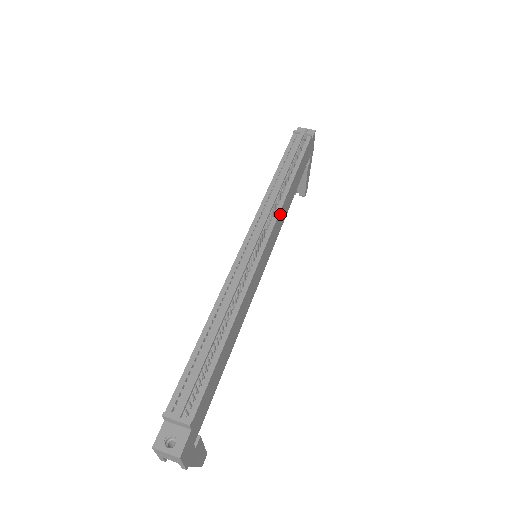
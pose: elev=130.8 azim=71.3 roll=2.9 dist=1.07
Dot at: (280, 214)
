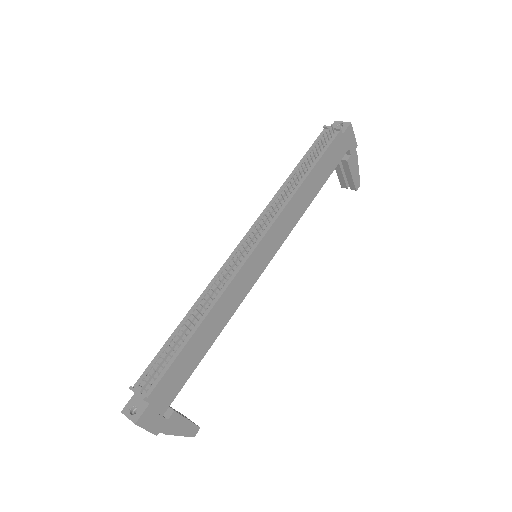
Dot at: (283, 215)
